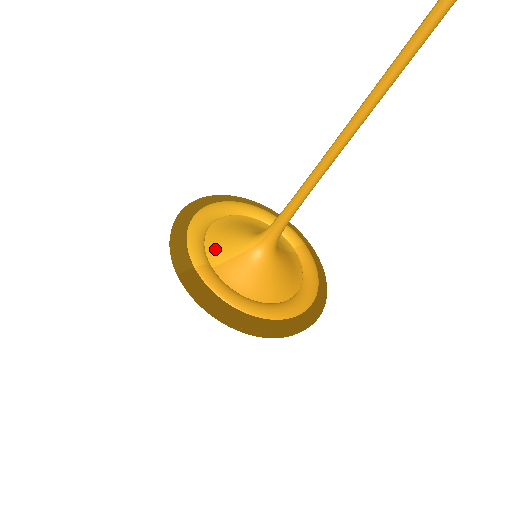
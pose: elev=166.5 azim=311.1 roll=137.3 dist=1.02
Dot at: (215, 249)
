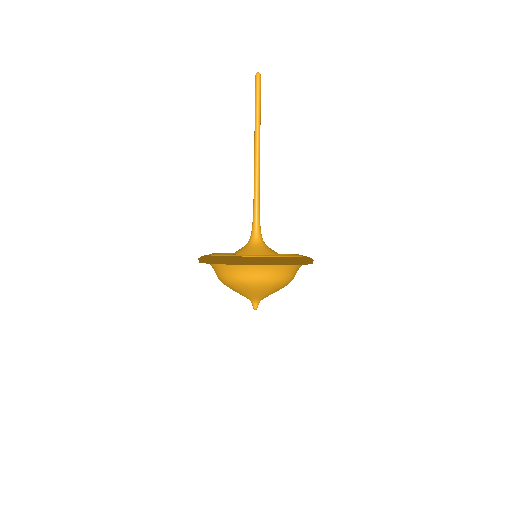
Dot at: occluded
